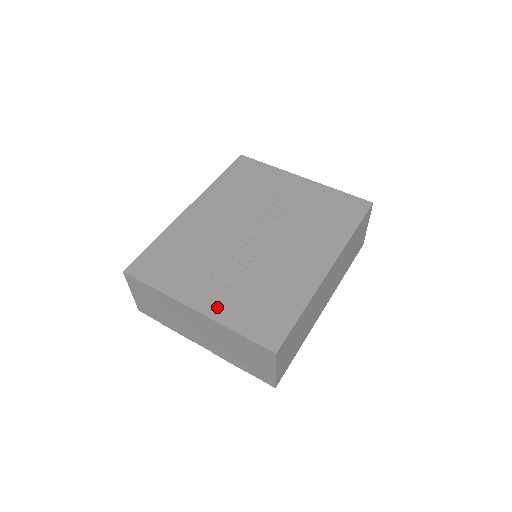
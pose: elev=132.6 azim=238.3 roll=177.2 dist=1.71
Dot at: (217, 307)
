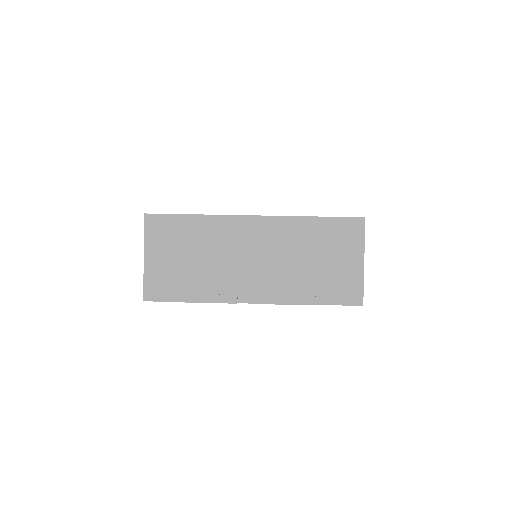
Dot at: occluded
